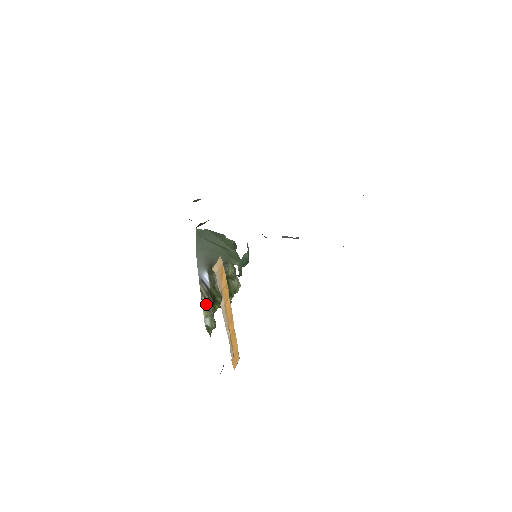
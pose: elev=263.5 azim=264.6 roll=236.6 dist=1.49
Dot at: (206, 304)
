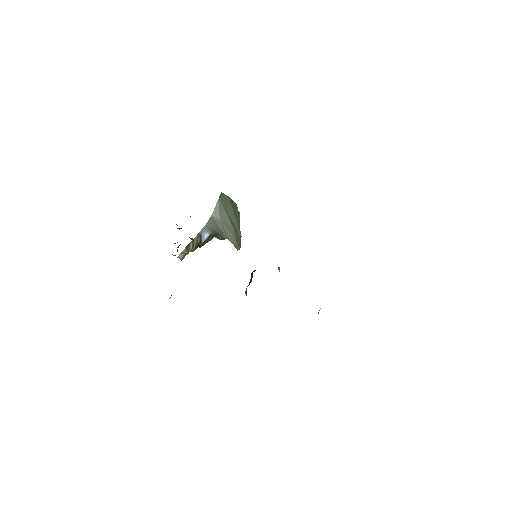
Dot at: (190, 248)
